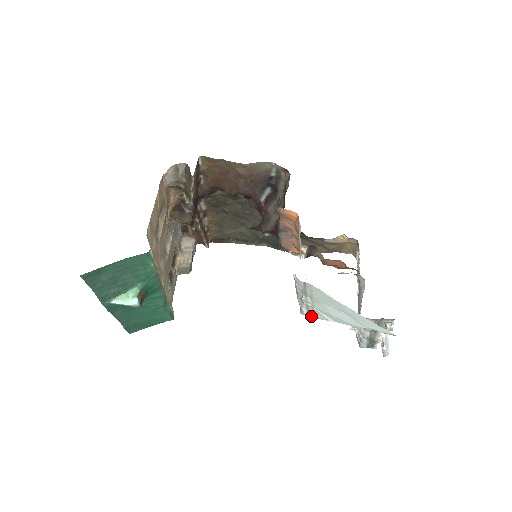
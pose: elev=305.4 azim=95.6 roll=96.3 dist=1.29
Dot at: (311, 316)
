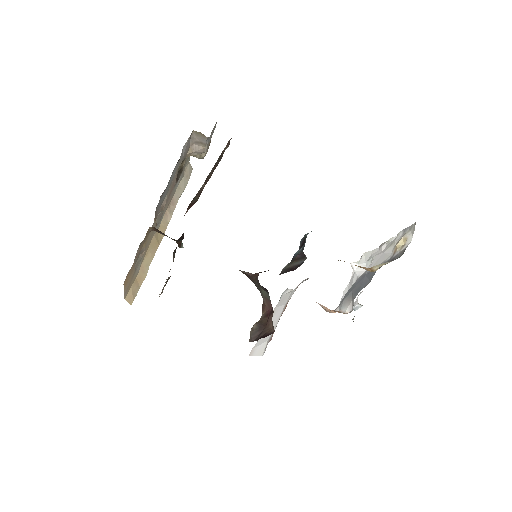
Dot at: occluded
